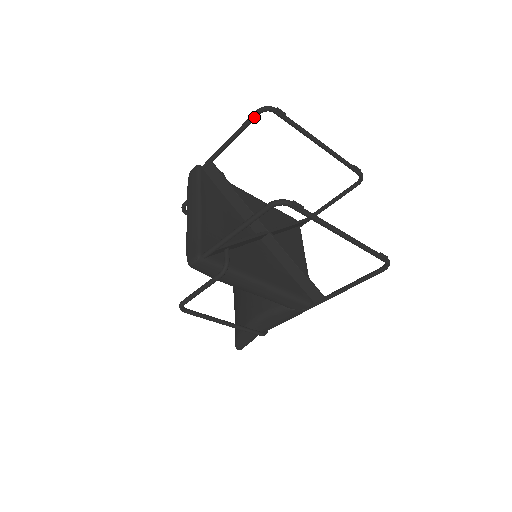
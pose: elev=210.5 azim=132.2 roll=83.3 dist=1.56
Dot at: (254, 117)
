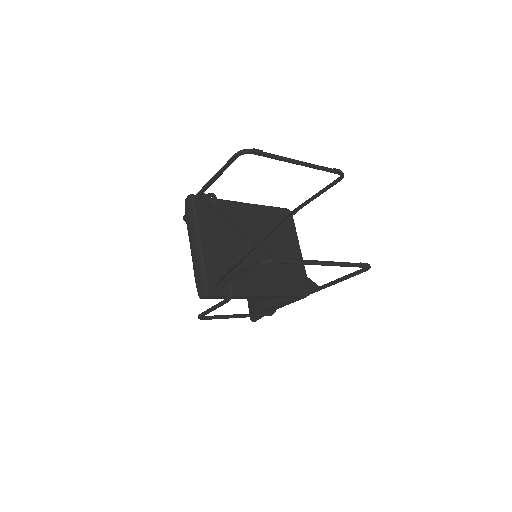
Dot at: (234, 160)
